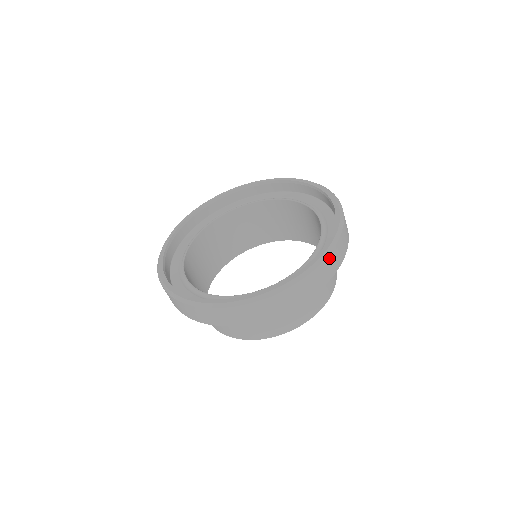
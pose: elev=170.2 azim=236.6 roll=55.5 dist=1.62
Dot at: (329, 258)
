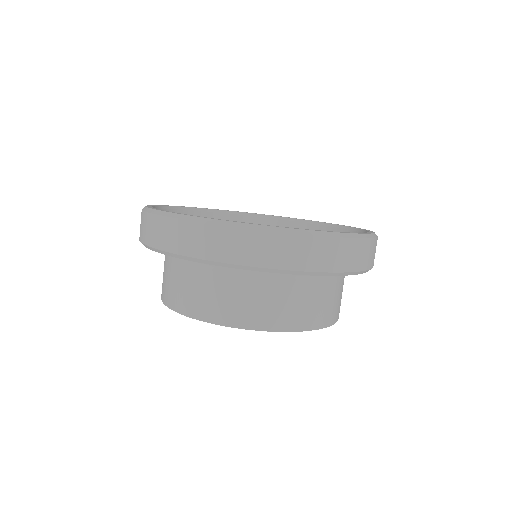
Dot at: (286, 238)
